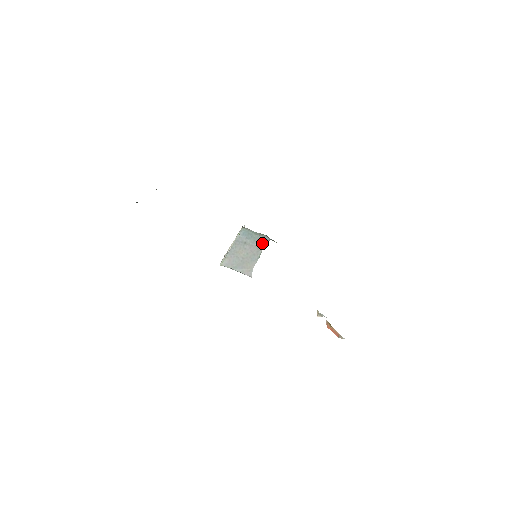
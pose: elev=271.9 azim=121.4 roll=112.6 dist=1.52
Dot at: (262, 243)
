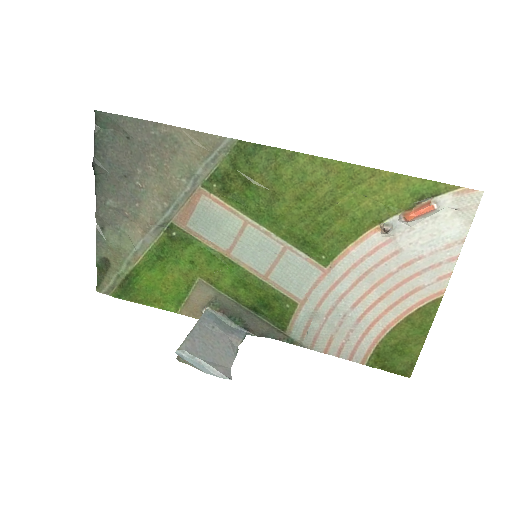
Dot at: (236, 335)
